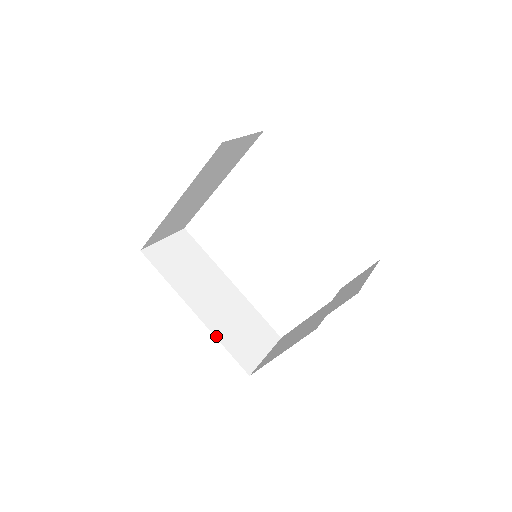
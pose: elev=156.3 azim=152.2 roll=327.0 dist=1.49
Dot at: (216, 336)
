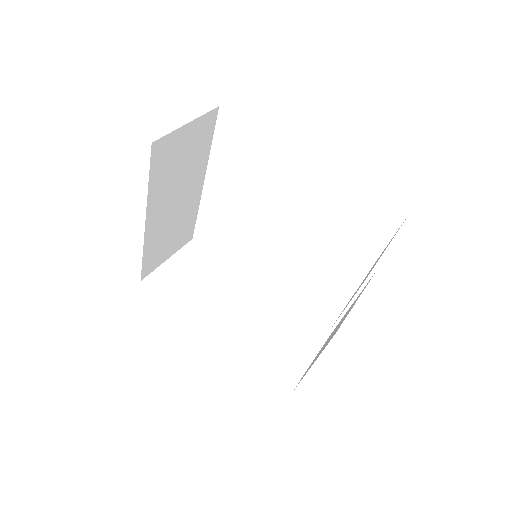
Dot at: (242, 356)
